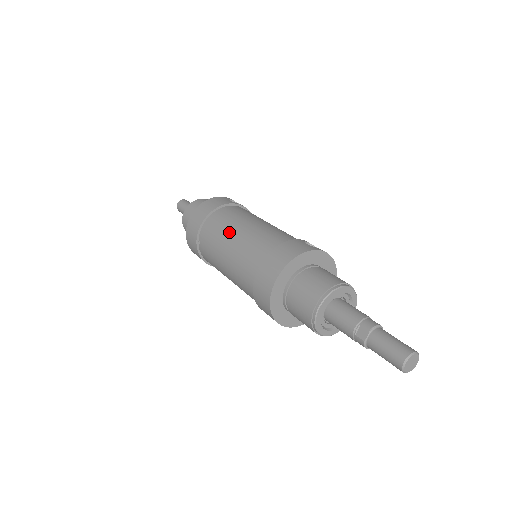
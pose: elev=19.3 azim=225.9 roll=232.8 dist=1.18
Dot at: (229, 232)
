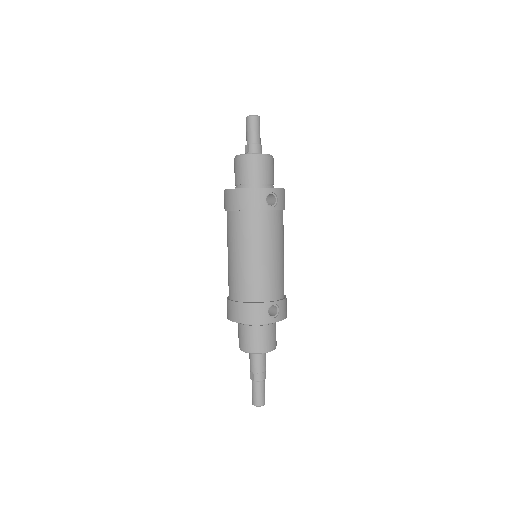
Dot at: (237, 248)
